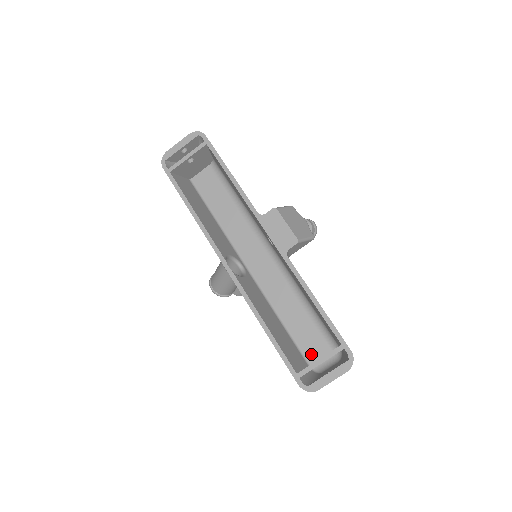
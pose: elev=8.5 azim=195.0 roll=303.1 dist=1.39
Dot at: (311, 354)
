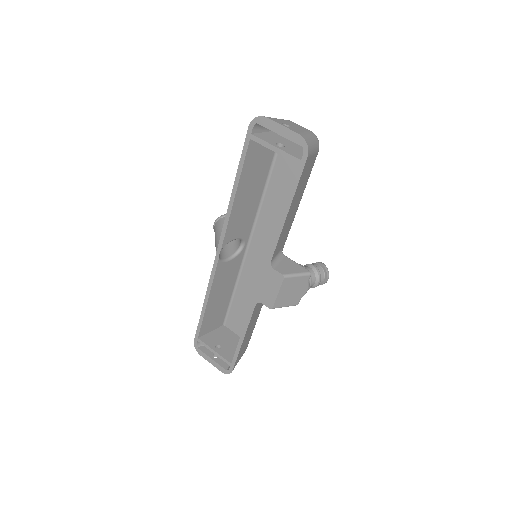
Dot at: (230, 324)
